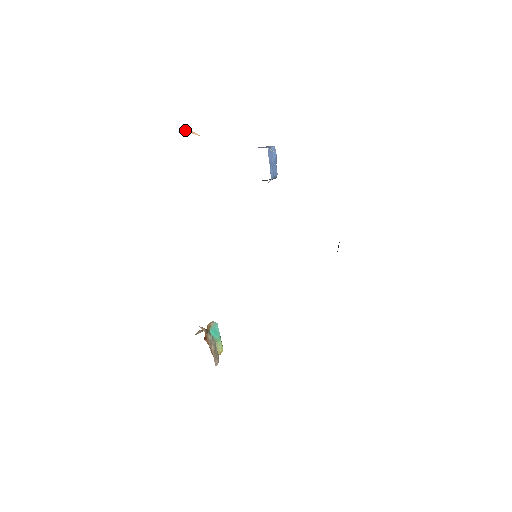
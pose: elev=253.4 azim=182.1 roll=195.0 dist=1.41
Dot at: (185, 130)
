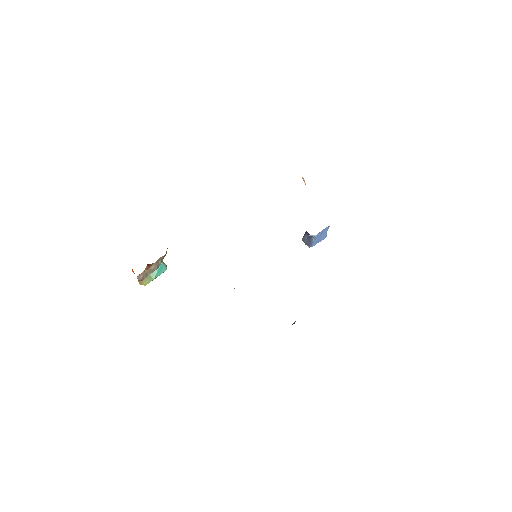
Dot at: (302, 177)
